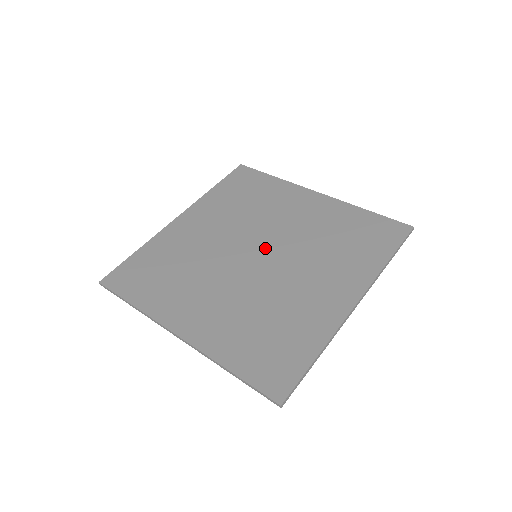
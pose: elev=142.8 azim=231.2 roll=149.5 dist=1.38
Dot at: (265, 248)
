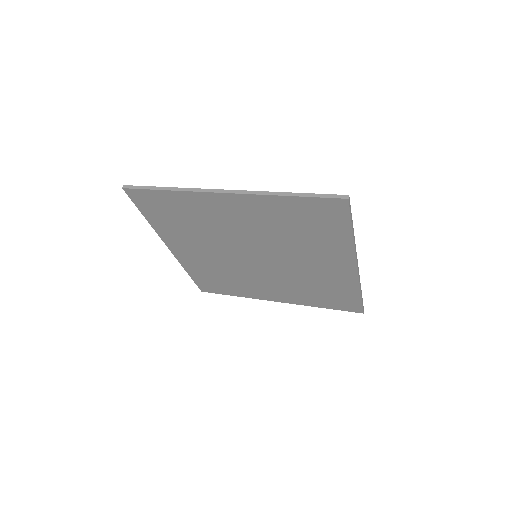
Dot at: occluded
